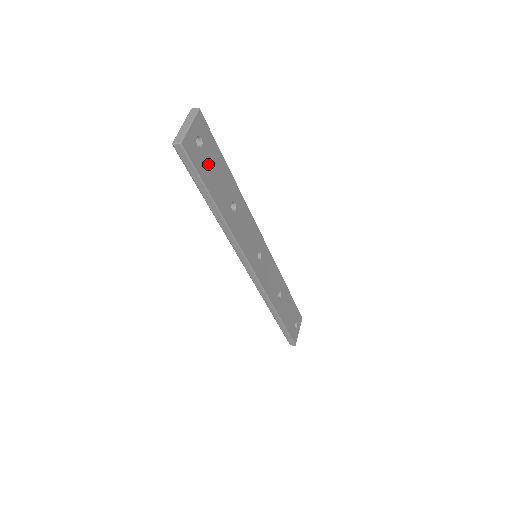
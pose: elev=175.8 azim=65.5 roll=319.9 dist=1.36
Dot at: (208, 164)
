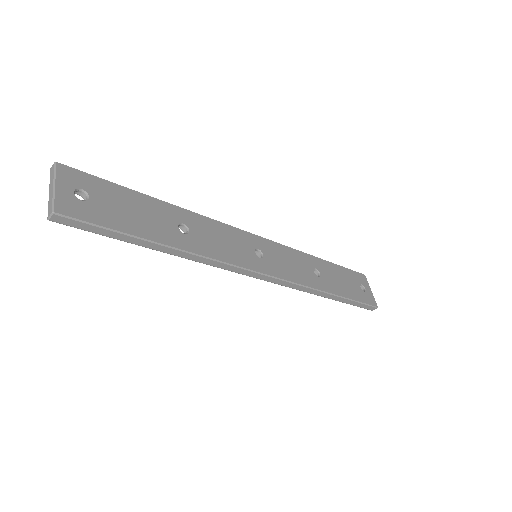
Dot at: (112, 209)
